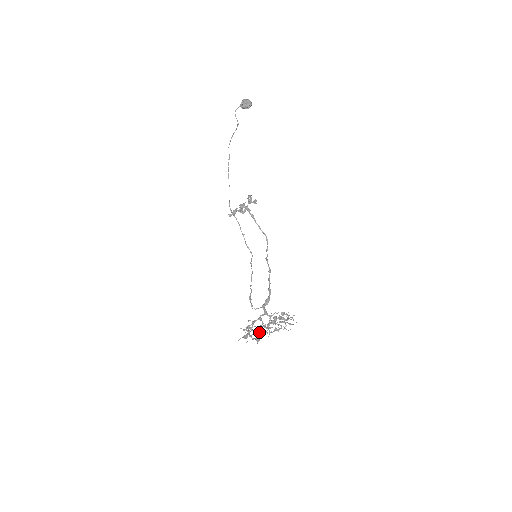
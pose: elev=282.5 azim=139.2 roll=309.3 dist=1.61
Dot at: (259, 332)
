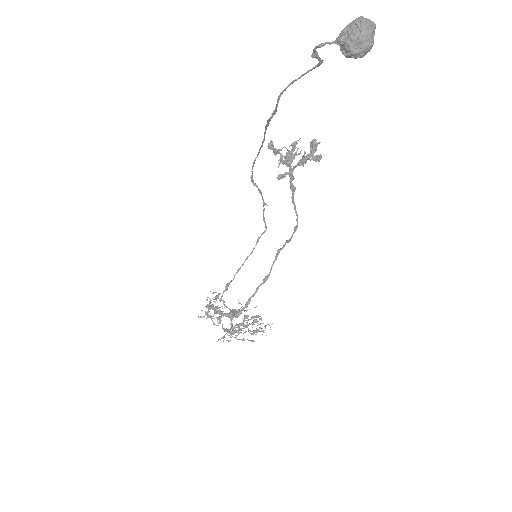
Dot at: (218, 322)
